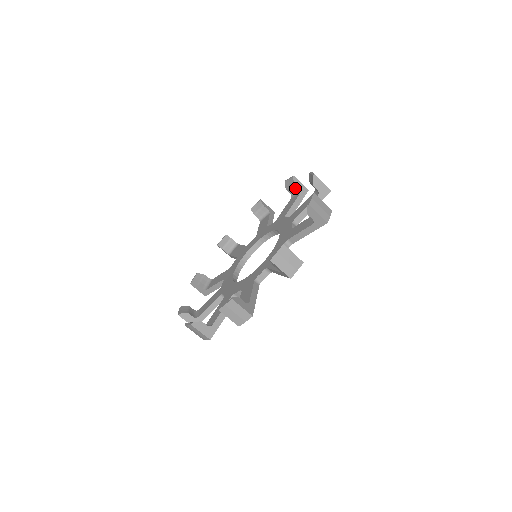
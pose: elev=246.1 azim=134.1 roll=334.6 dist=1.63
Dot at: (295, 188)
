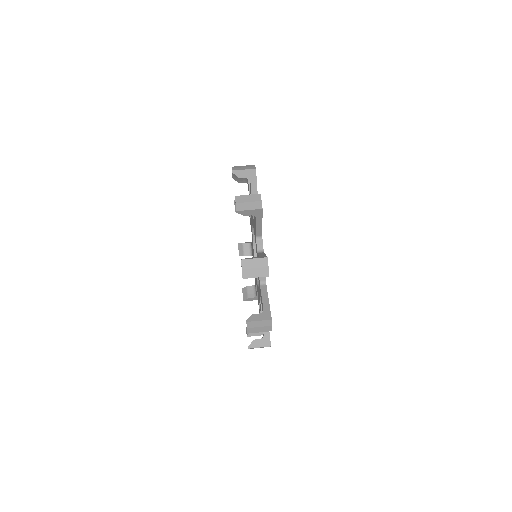
Dot at: (241, 178)
